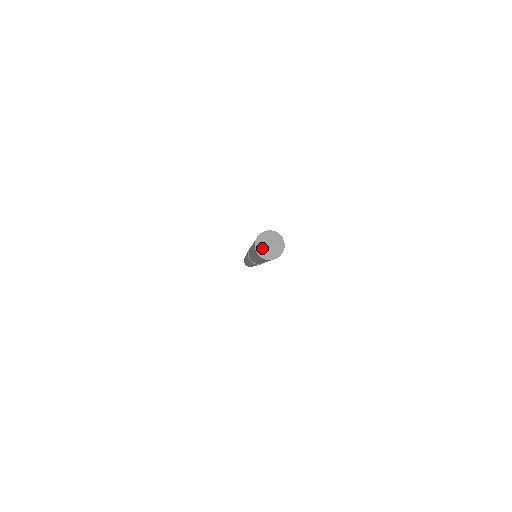
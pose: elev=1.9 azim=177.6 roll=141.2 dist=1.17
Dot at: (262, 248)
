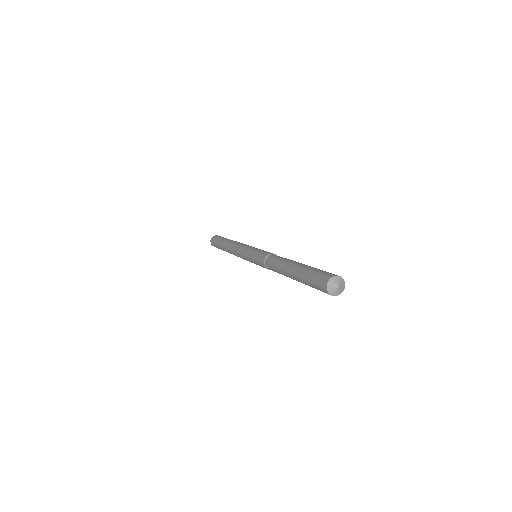
Dot at: (332, 289)
